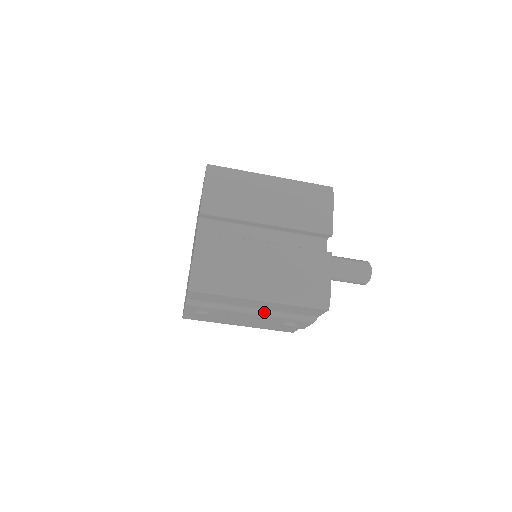
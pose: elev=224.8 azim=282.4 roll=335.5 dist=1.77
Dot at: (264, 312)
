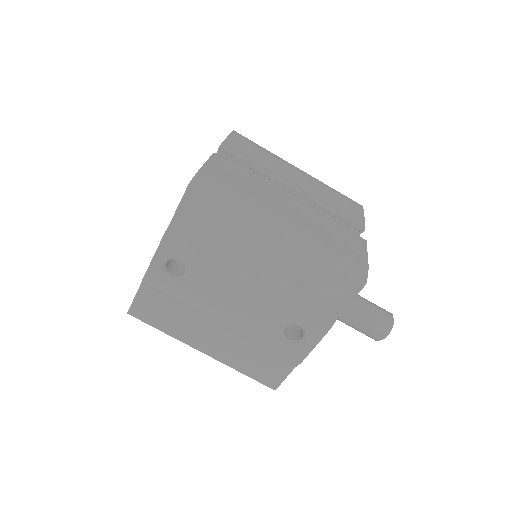
Dot at: (268, 284)
